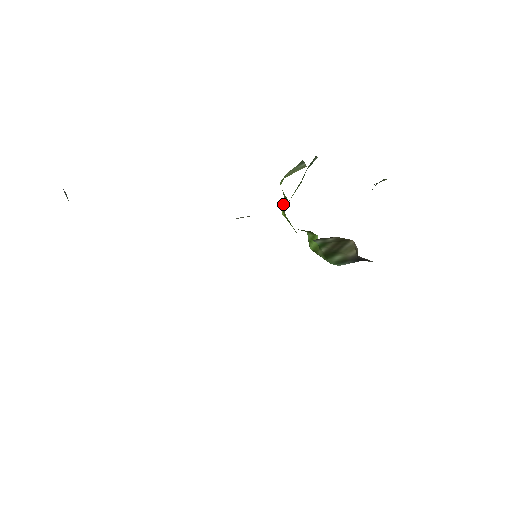
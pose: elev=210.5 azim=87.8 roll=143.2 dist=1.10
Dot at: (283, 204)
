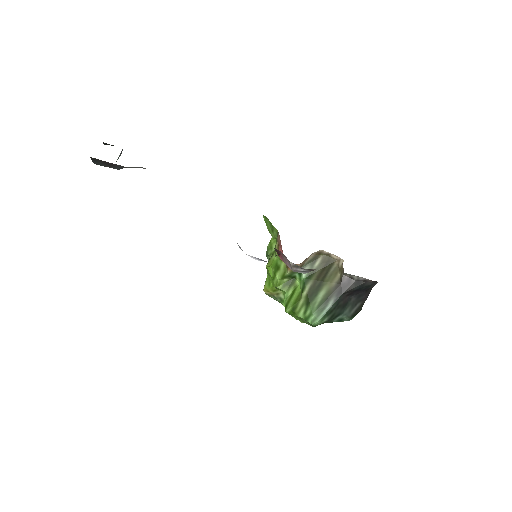
Dot at: (269, 259)
